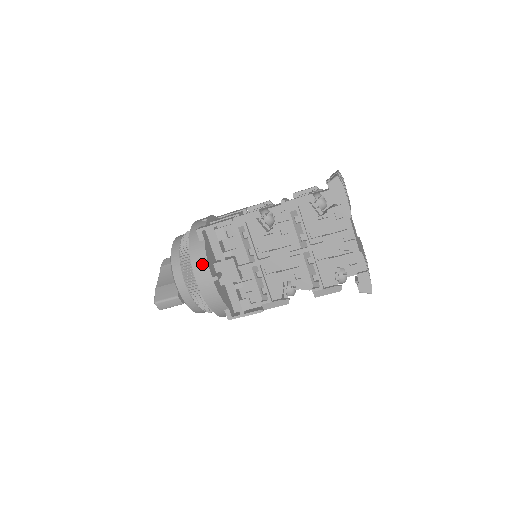
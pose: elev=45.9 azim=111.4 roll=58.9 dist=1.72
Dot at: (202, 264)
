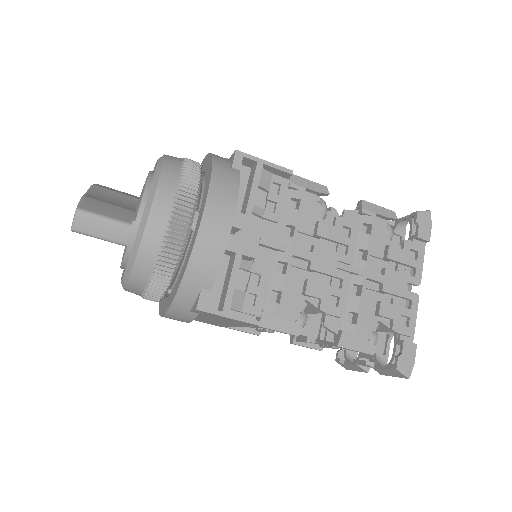
Dot at: (228, 192)
